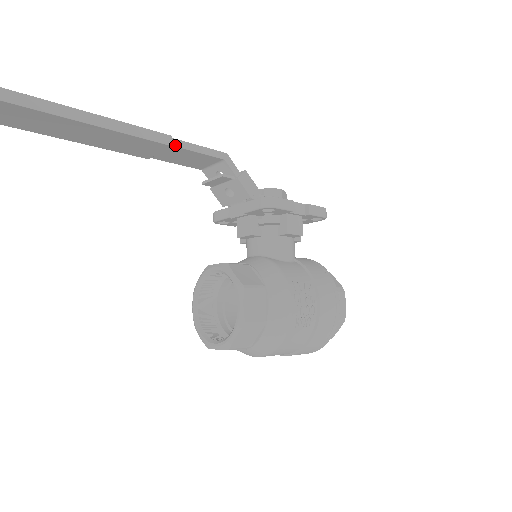
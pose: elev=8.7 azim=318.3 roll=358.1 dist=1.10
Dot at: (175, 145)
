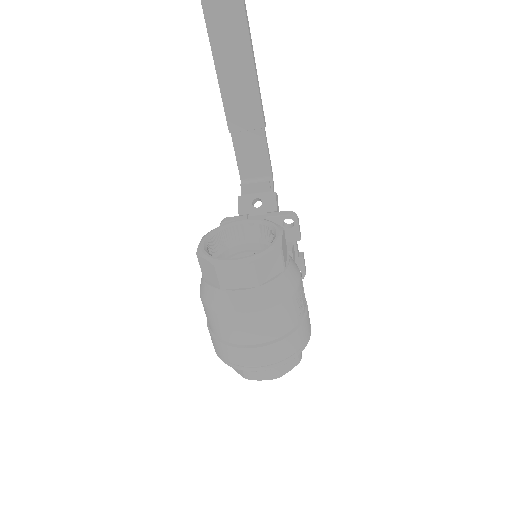
Dot at: (265, 131)
